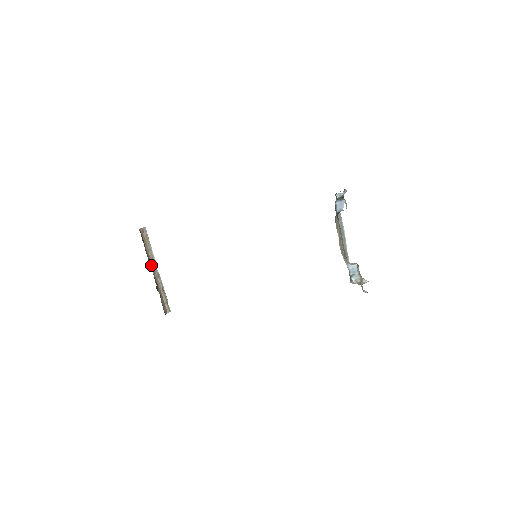
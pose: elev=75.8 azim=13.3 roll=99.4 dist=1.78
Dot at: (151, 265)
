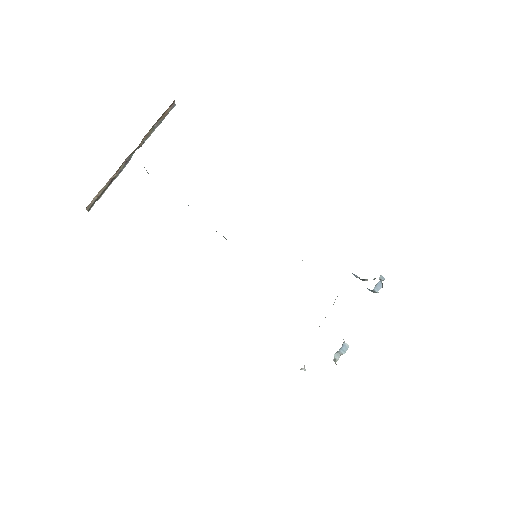
Dot at: occluded
